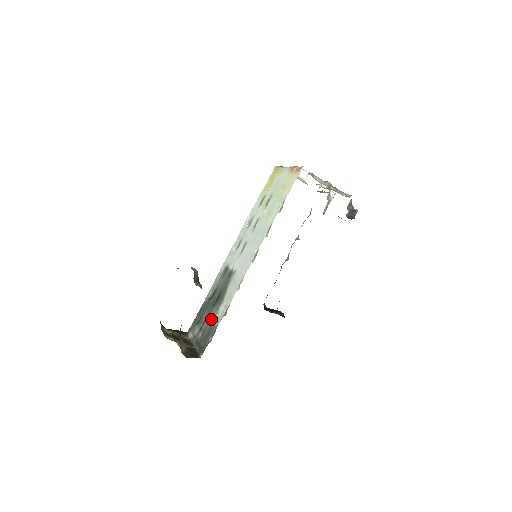
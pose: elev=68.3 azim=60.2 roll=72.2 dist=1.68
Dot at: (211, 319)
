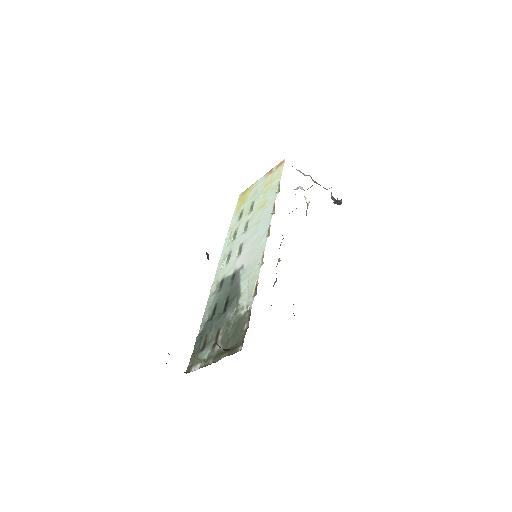
Dot at: (231, 319)
